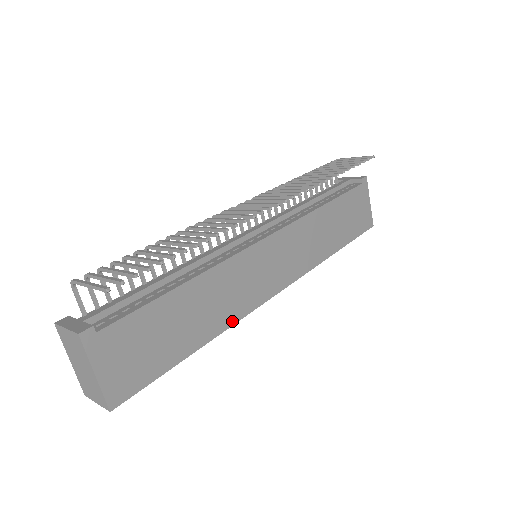
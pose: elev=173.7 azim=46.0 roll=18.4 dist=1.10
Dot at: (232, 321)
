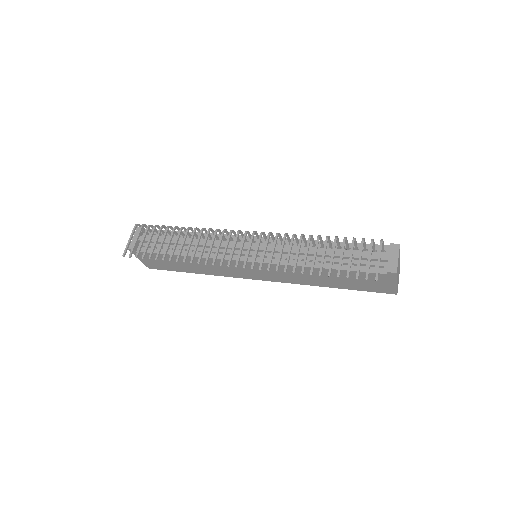
Dot at: (219, 275)
